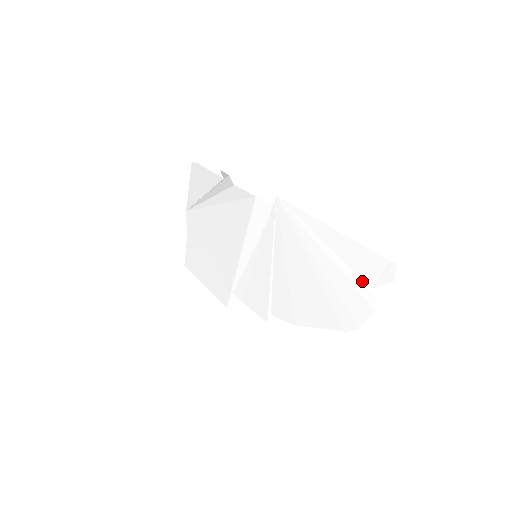
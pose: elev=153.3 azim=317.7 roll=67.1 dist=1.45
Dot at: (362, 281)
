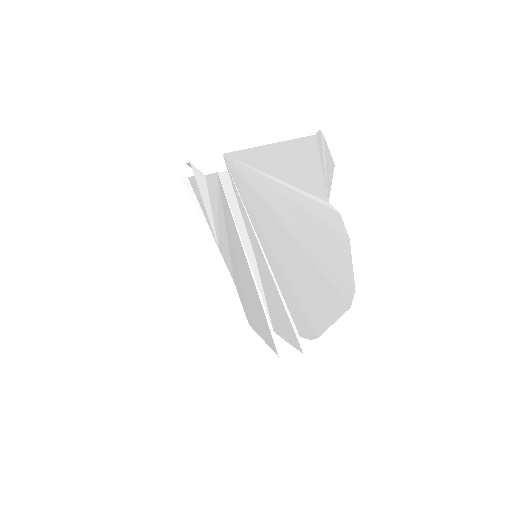
Dot at: (316, 199)
